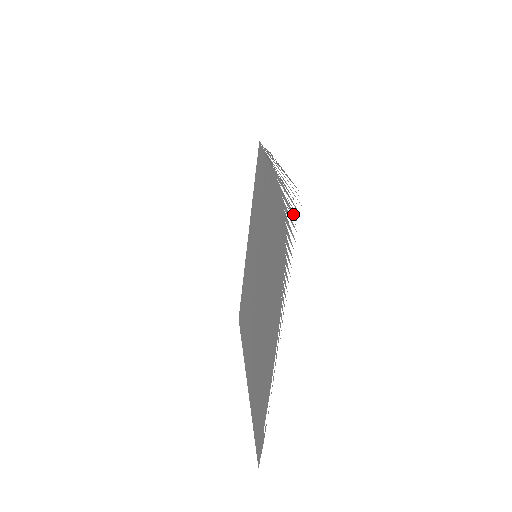
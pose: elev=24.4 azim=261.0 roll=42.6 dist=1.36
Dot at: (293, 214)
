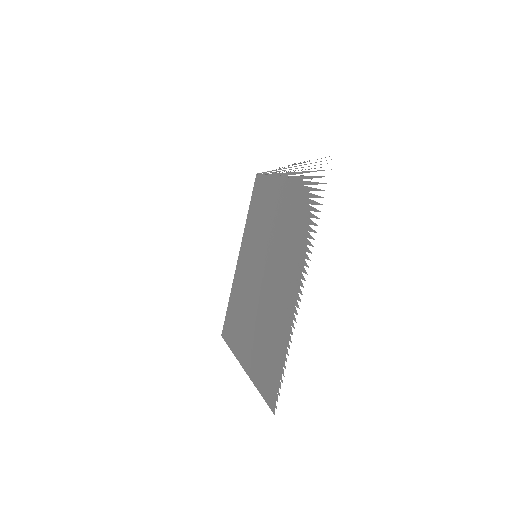
Dot at: (321, 176)
